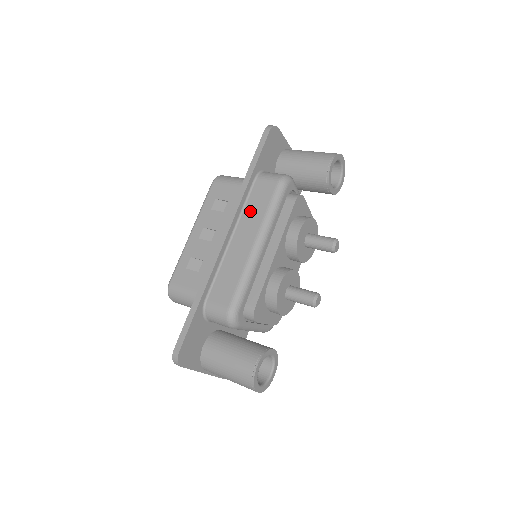
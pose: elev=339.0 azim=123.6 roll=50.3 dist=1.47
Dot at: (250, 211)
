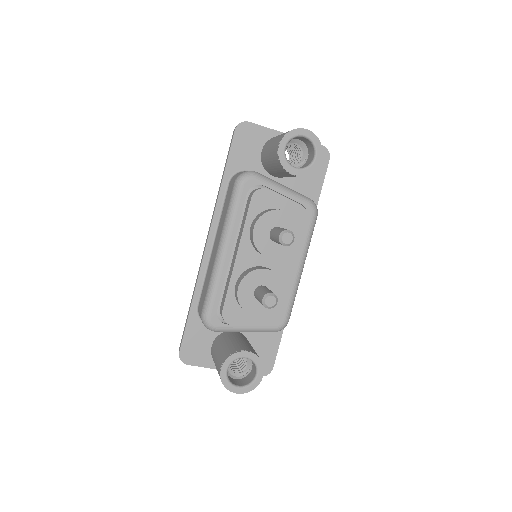
Dot at: (222, 217)
